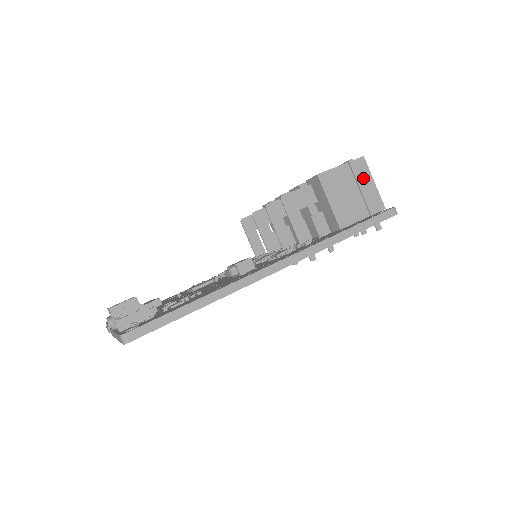
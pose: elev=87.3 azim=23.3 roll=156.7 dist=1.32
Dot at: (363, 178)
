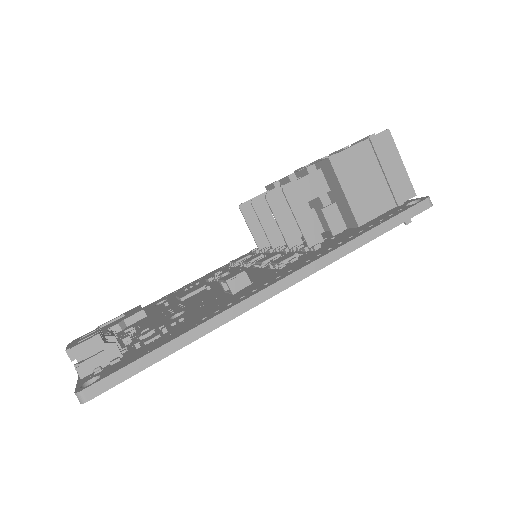
Dot at: (388, 158)
